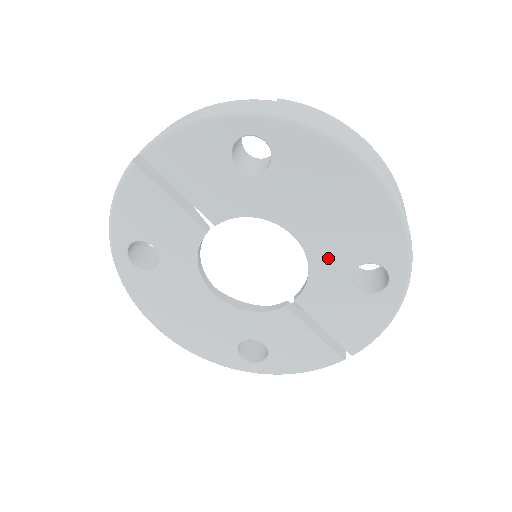
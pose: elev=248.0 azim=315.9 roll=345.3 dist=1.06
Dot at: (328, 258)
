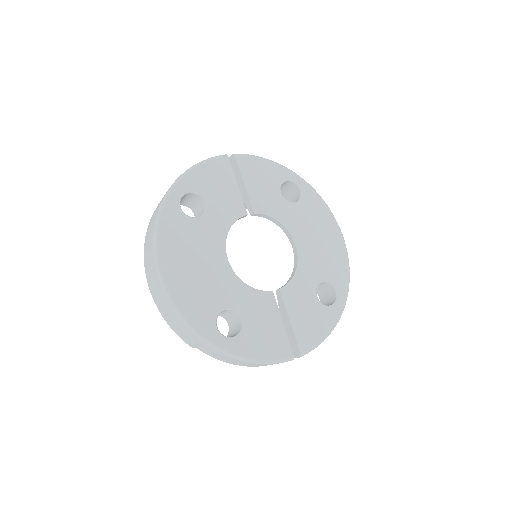
Dot at: (309, 268)
